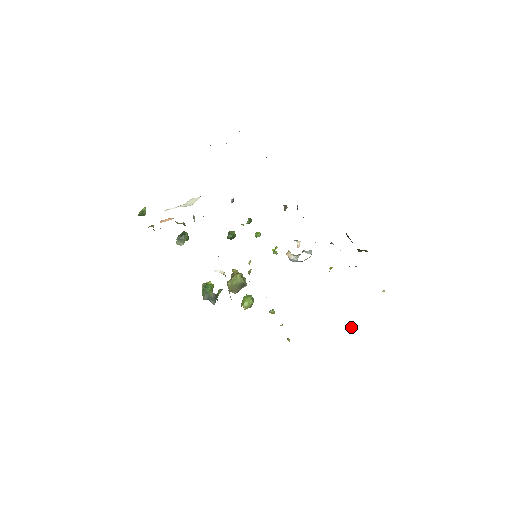
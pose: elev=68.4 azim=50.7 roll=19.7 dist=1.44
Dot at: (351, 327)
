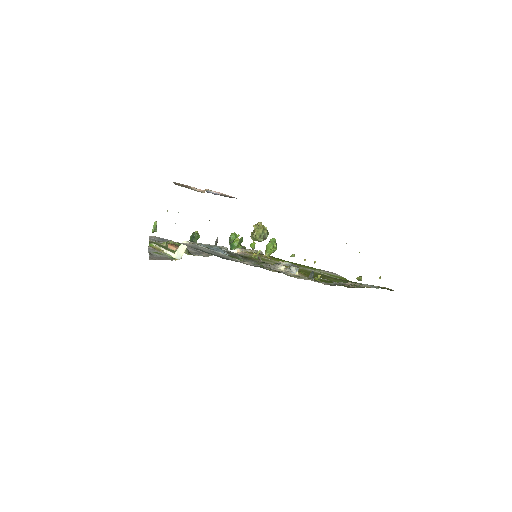
Dot at: (359, 279)
